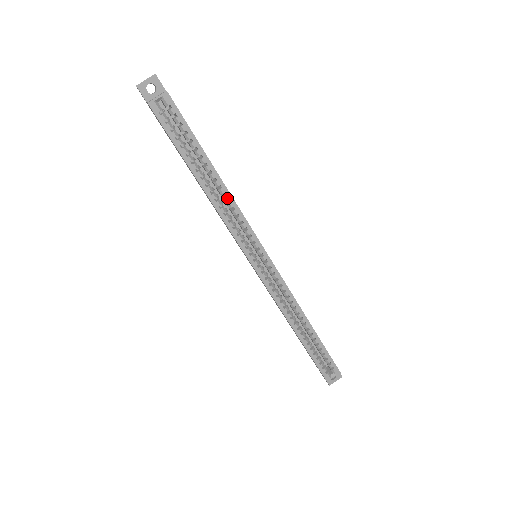
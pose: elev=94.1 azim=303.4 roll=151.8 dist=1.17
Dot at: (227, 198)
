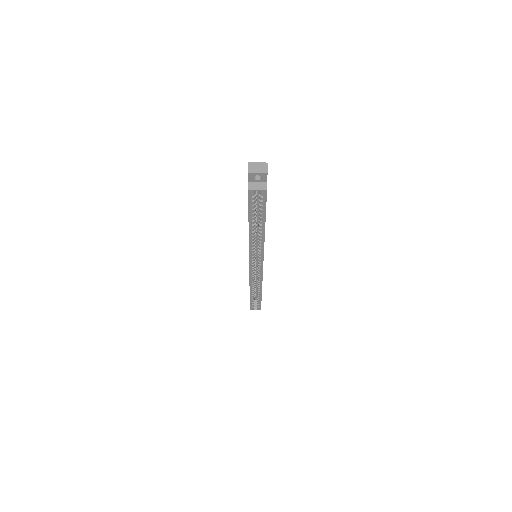
Dot at: (261, 240)
